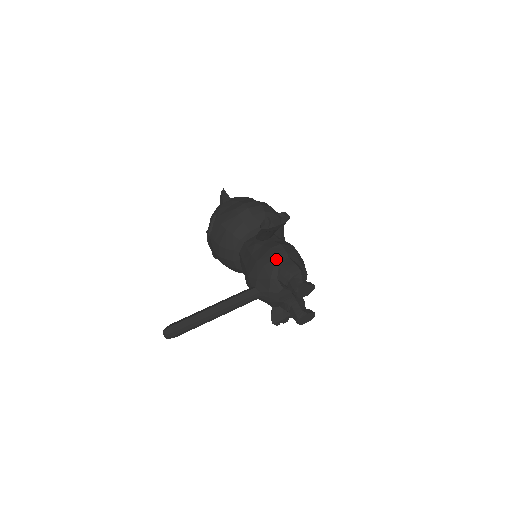
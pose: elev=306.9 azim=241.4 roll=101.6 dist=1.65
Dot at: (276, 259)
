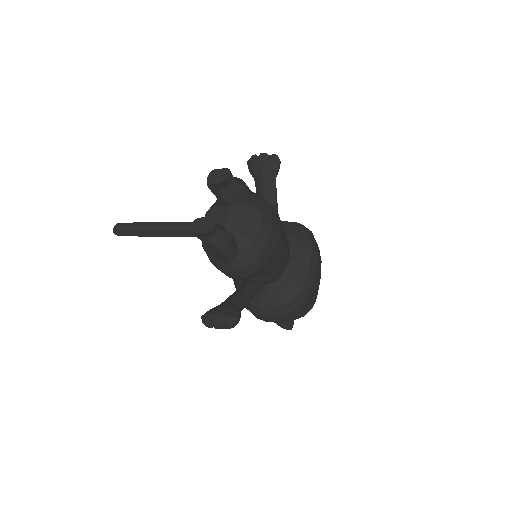
Dot at: occluded
